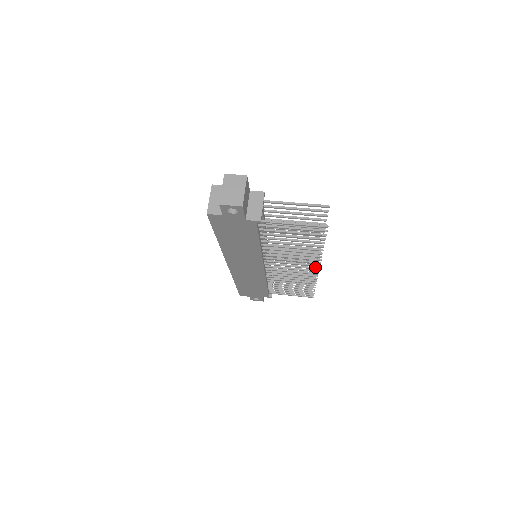
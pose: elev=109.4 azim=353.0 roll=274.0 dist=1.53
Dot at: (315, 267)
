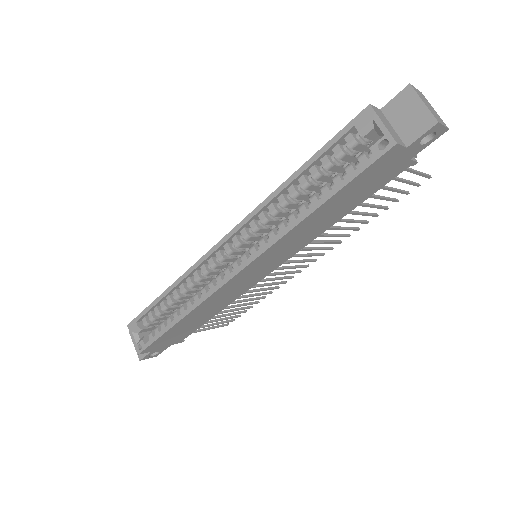
Dot at: (314, 259)
